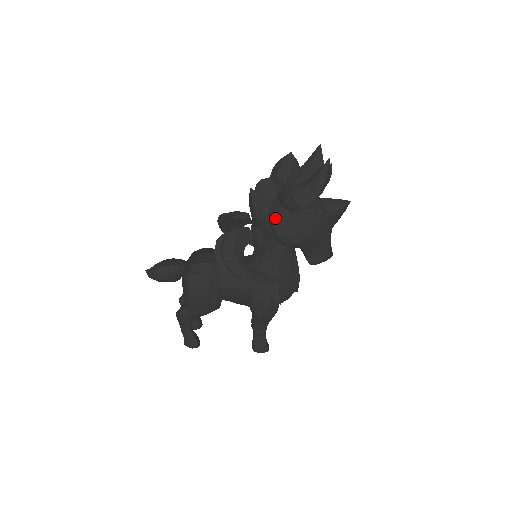
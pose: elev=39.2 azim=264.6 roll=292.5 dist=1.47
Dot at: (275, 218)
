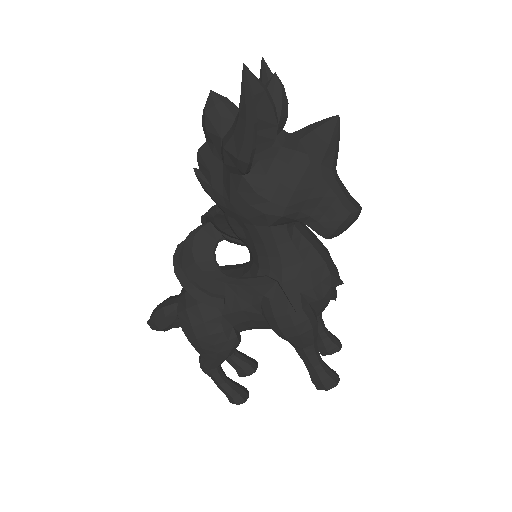
Dot at: (230, 193)
